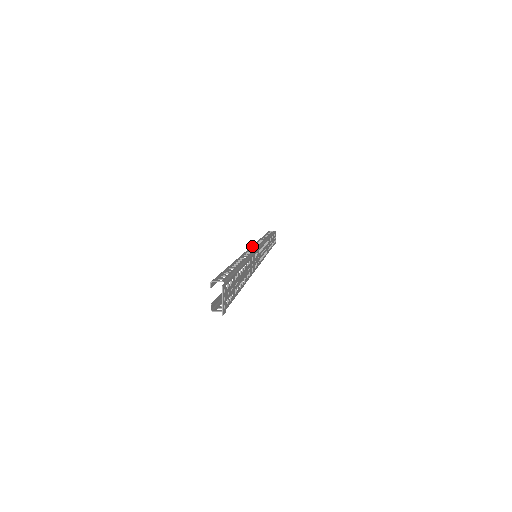
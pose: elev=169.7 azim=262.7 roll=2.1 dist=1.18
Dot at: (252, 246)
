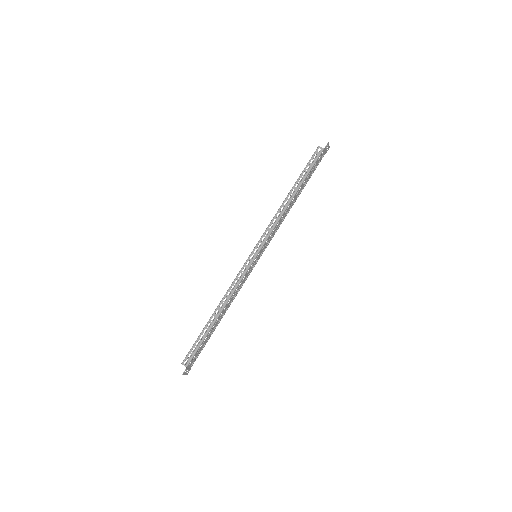
Dot at: (252, 253)
